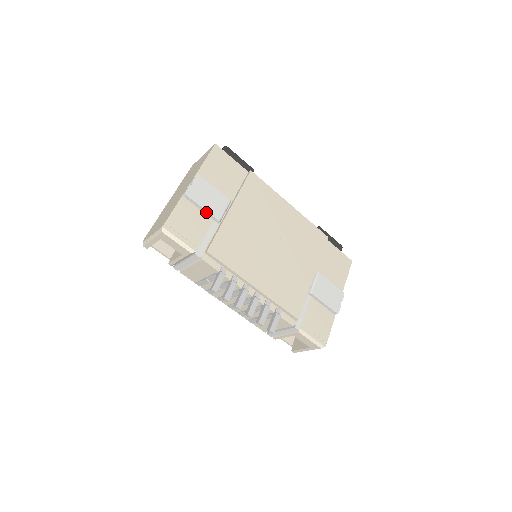
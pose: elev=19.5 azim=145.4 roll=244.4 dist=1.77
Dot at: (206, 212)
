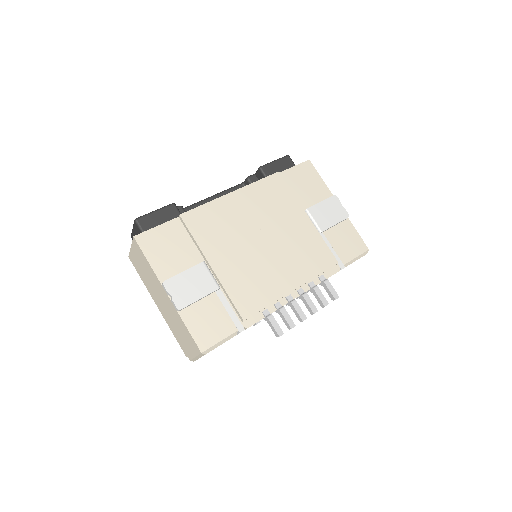
Dot at: (205, 297)
